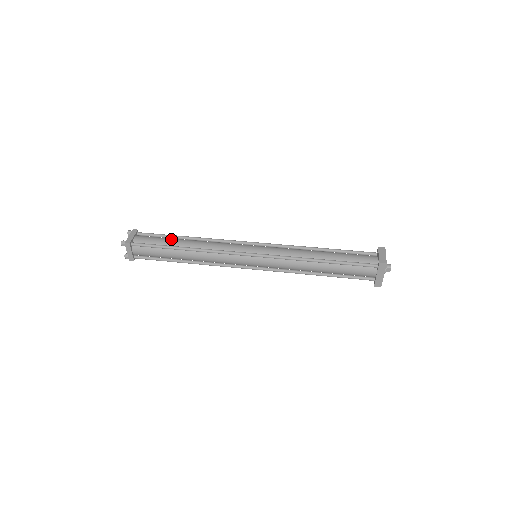
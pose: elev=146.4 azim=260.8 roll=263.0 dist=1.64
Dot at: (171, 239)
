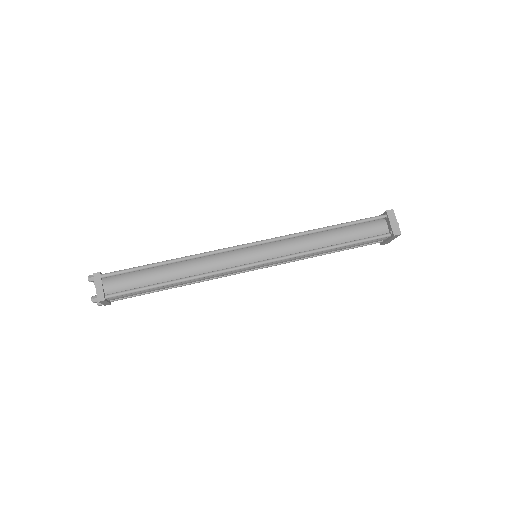
Dot at: (151, 273)
